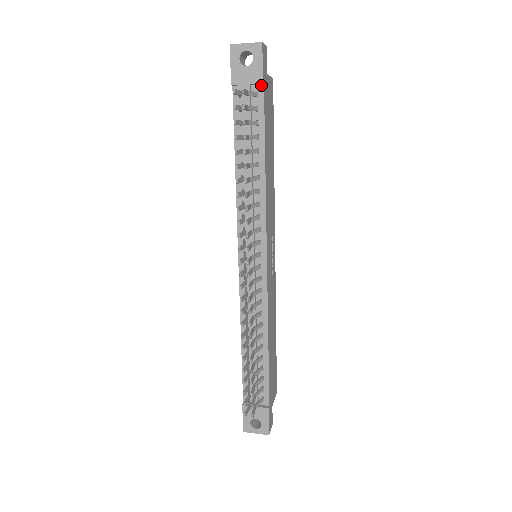
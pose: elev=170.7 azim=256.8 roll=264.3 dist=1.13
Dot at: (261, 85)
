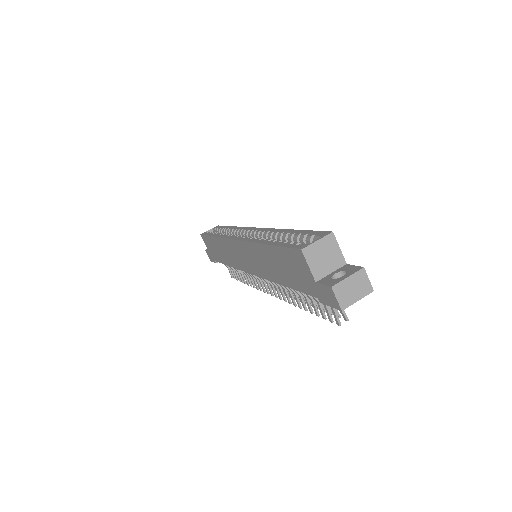
Dot at: occluded
